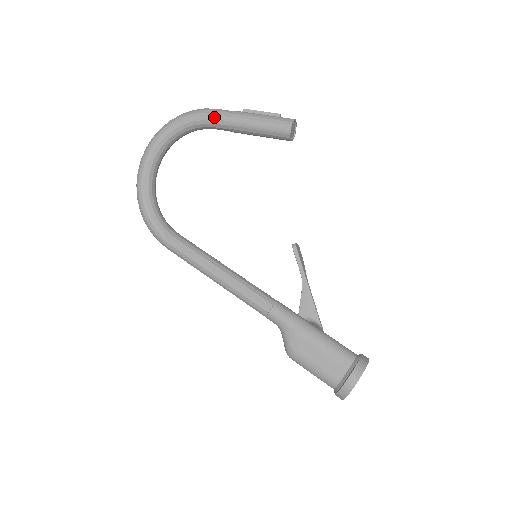
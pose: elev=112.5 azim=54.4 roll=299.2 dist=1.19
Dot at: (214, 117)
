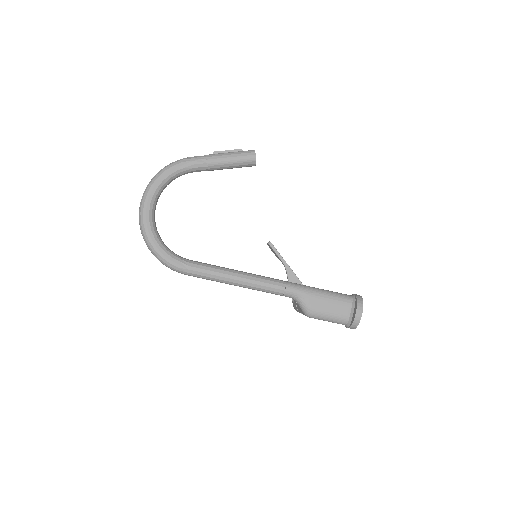
Dot at: (194, 163)
